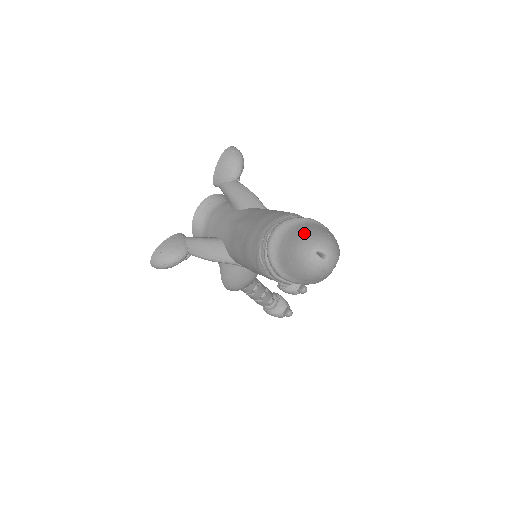
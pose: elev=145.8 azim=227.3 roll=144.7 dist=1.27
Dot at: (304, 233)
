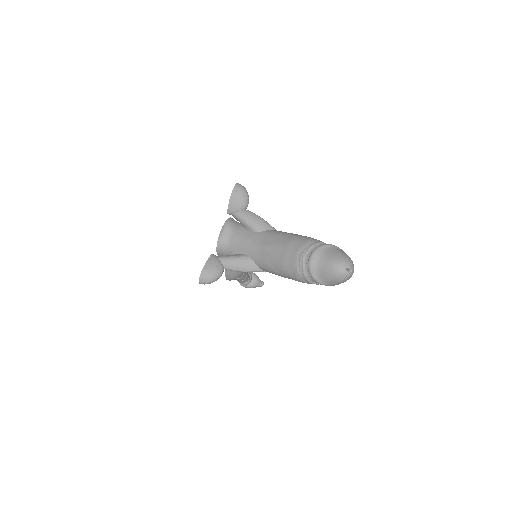
Dot at: (334, 257)
